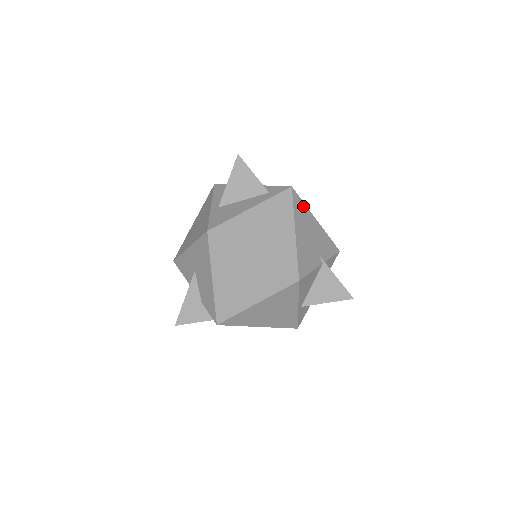
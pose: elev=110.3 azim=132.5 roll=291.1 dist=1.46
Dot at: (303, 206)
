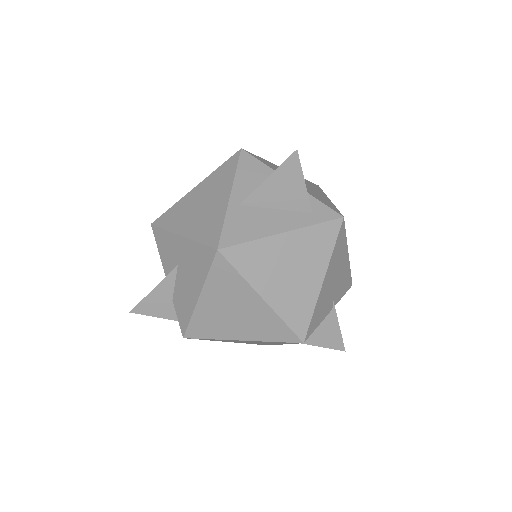
Dot at: (344, 240)
